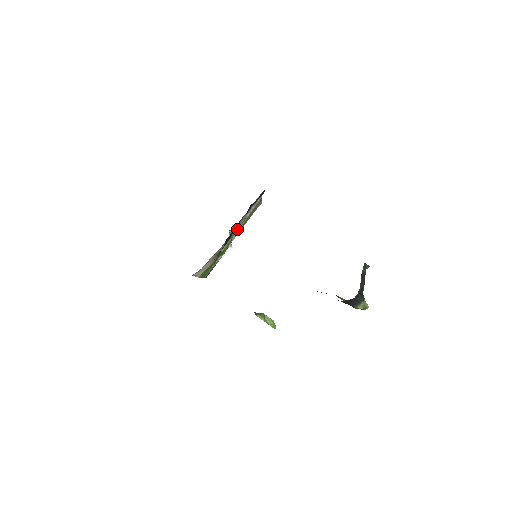
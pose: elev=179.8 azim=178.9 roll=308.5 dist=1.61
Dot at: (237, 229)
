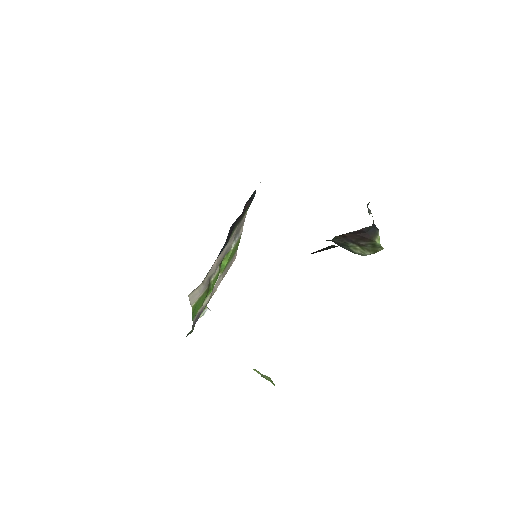
Dot at: (227, 250)
